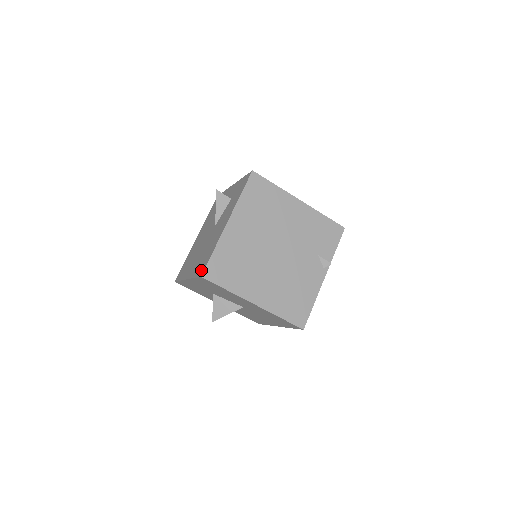
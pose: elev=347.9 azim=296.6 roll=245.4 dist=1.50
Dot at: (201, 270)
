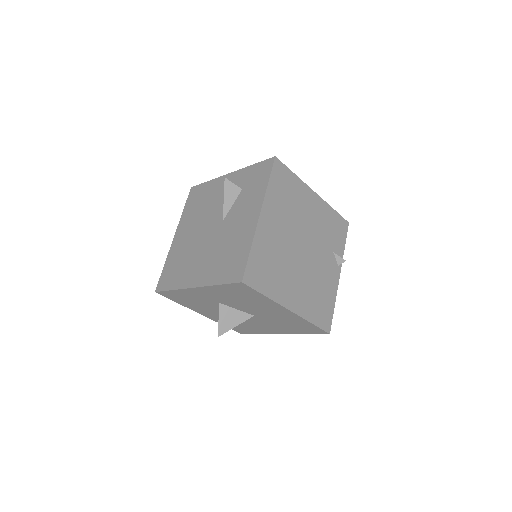
Dot at: (235, 274)
